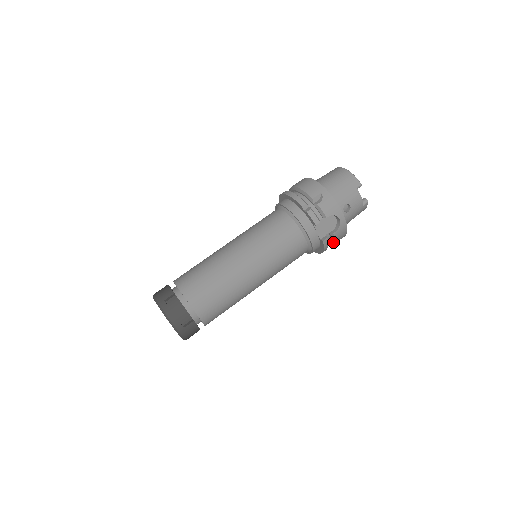
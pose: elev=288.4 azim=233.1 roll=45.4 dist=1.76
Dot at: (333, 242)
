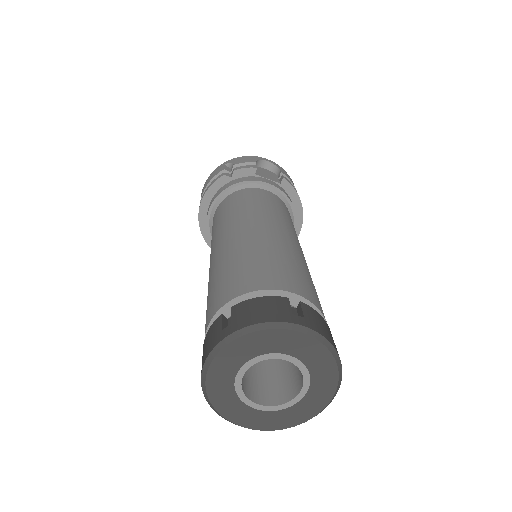
Dot at: occluded
